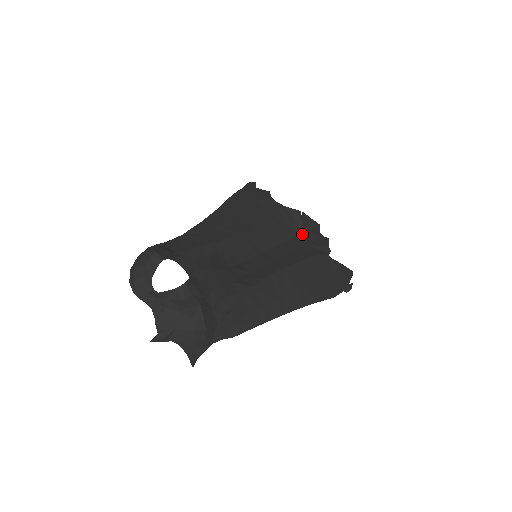
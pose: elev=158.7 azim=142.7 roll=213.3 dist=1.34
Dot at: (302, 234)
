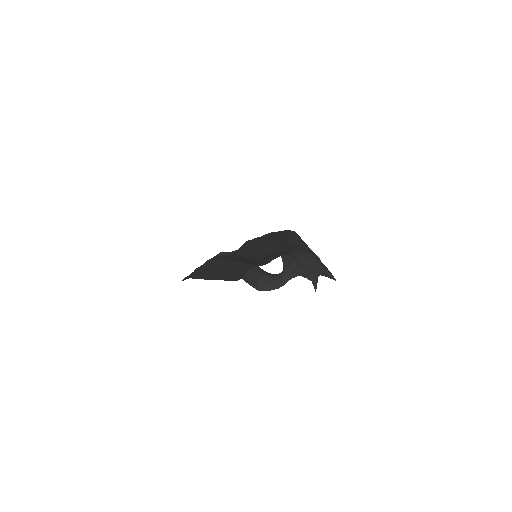
Dot at: (238, 254)
